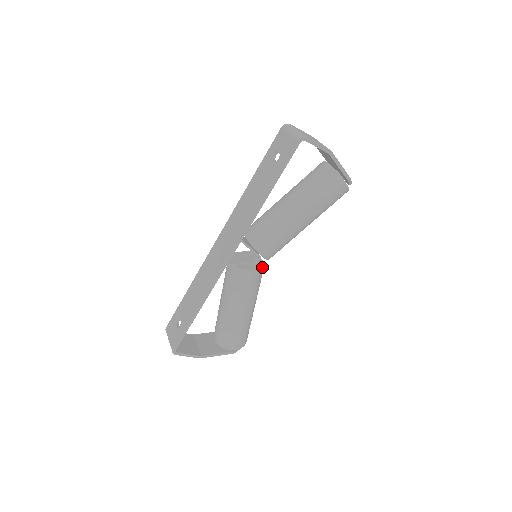
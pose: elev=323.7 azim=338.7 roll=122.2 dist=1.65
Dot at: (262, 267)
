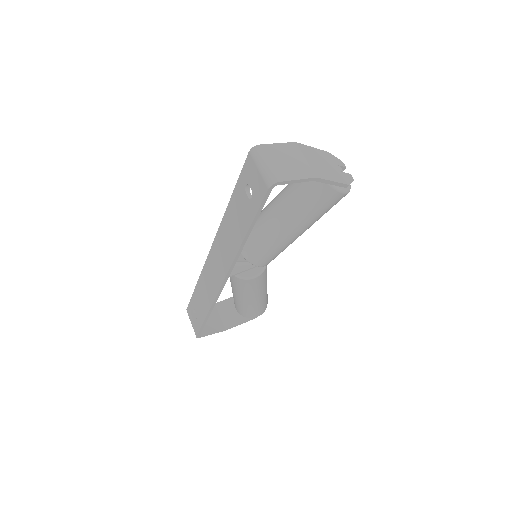
Dot at: (264, 267)
